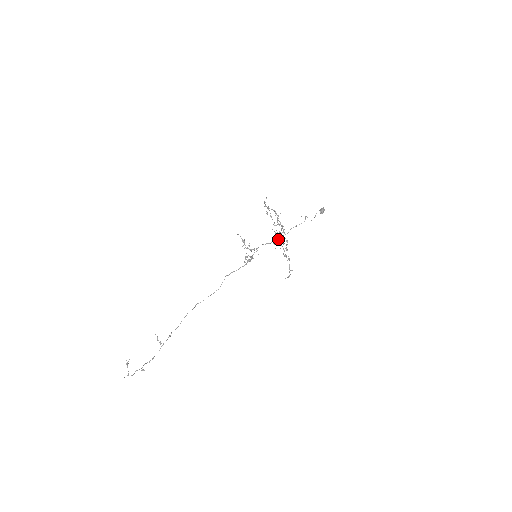
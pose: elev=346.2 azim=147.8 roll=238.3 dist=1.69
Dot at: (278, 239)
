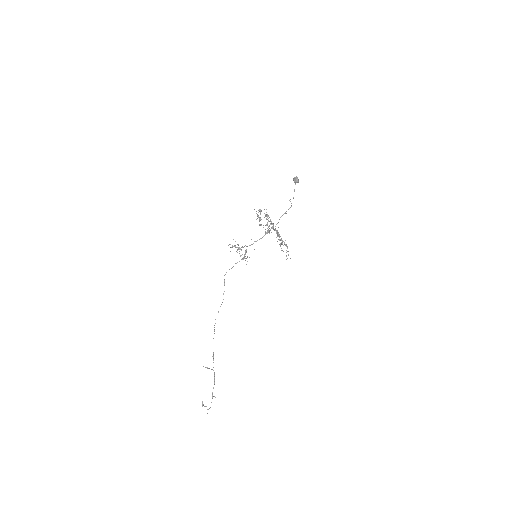
Dot at: occluded
